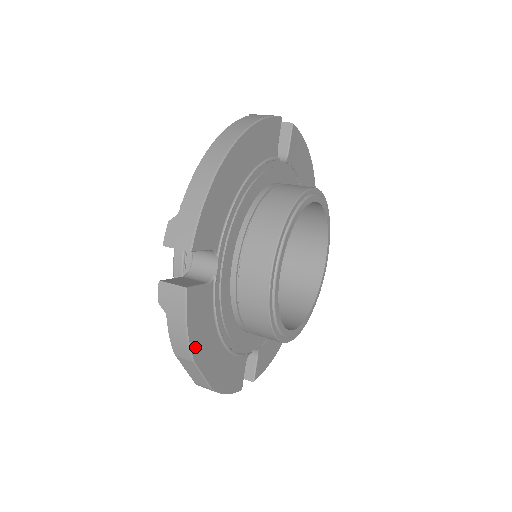
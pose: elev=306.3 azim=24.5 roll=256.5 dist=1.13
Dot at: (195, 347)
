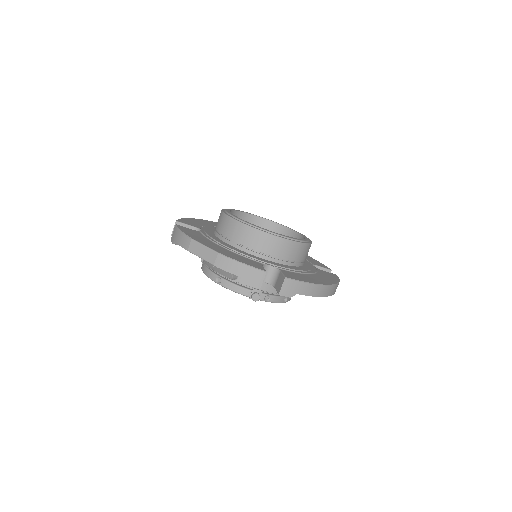
Dot at: (191, 237)
